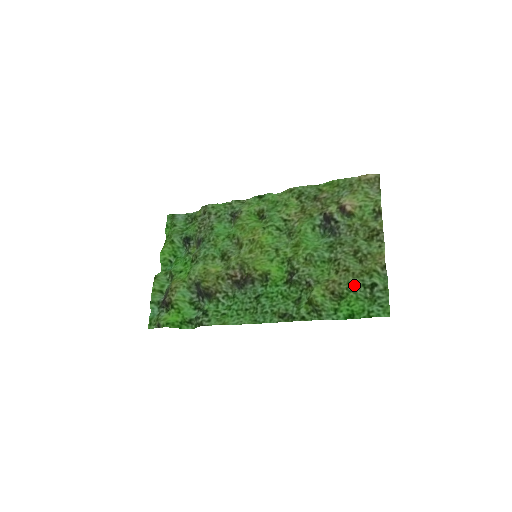
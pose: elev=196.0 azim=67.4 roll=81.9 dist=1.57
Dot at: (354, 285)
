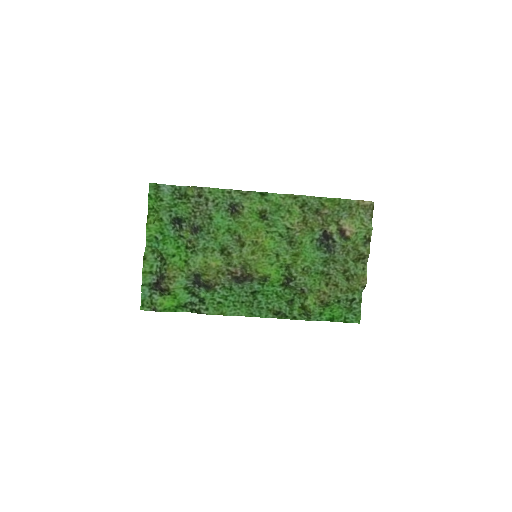
Dot at: (340, 299)
